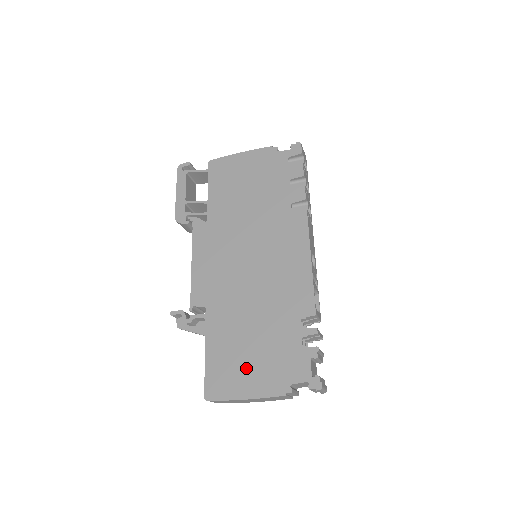
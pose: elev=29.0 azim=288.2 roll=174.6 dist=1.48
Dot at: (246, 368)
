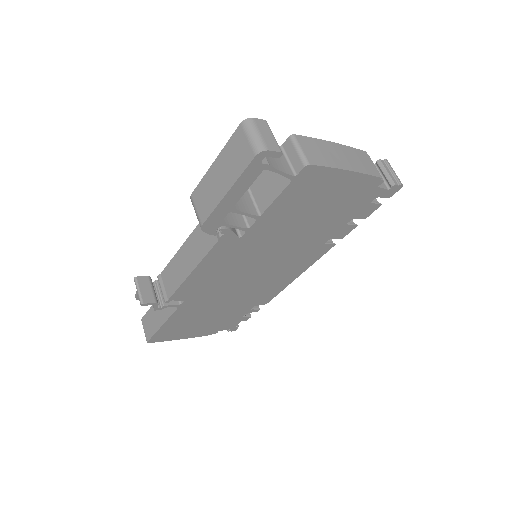
Dot at: (193, 328)
